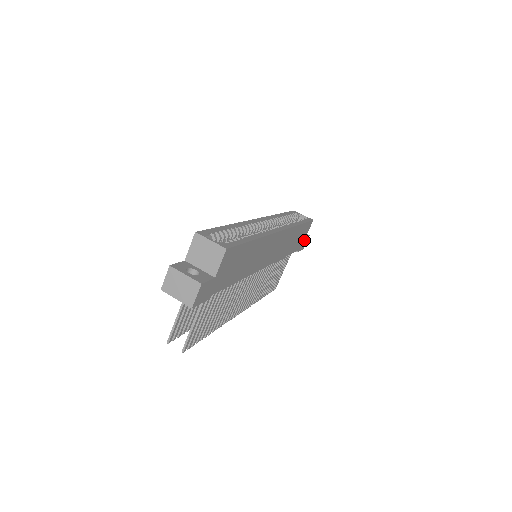
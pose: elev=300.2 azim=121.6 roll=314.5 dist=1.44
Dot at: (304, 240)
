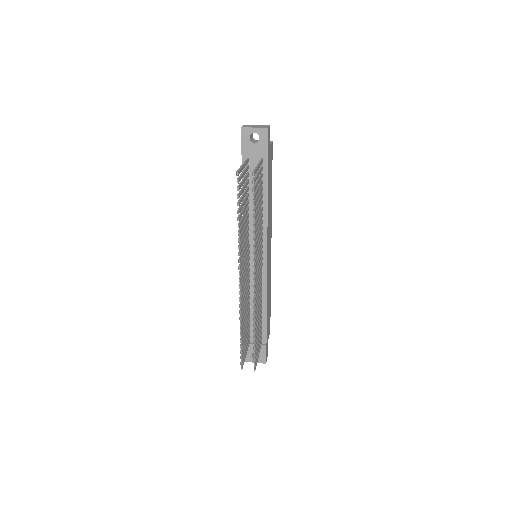
Dot at: (267, 344)
